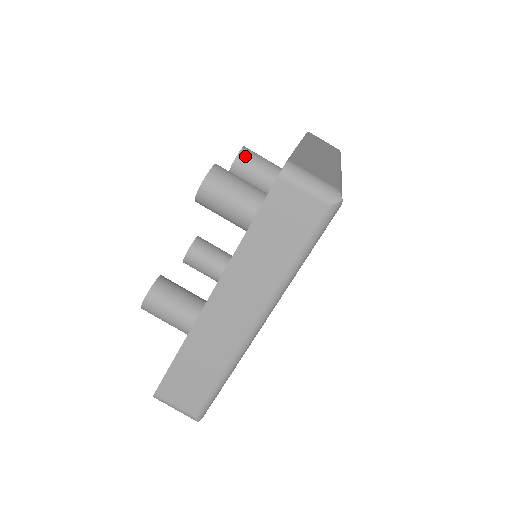
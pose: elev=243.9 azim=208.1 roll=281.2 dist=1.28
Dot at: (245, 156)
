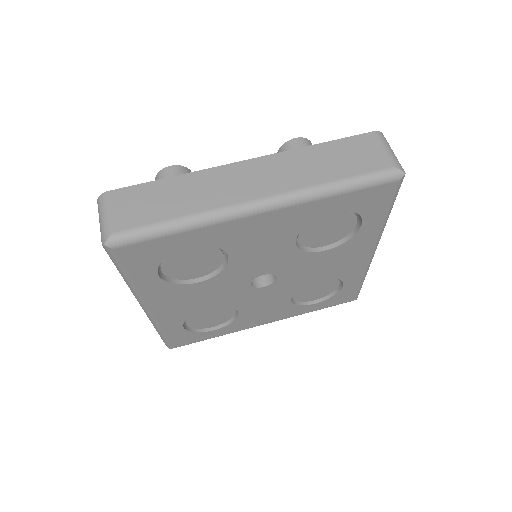
Dot at: occluded
